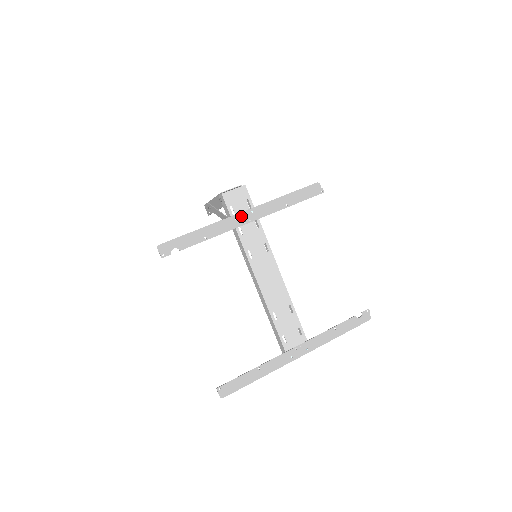
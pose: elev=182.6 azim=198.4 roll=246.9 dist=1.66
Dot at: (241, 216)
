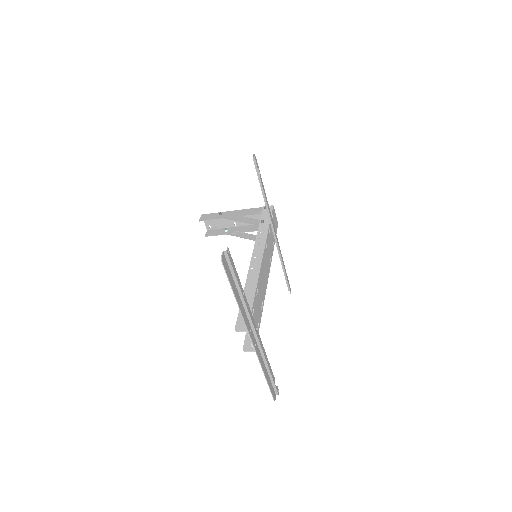
Dot at: occluded
